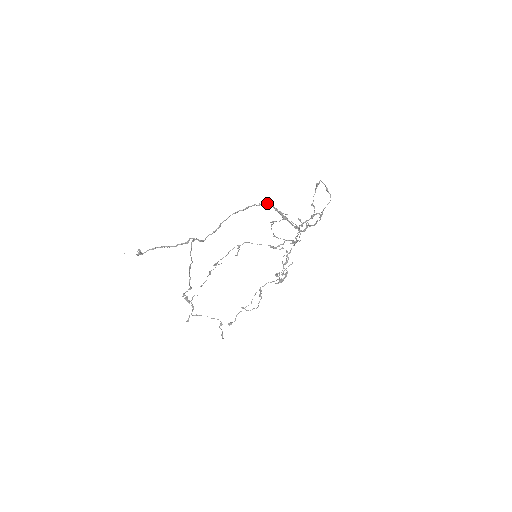
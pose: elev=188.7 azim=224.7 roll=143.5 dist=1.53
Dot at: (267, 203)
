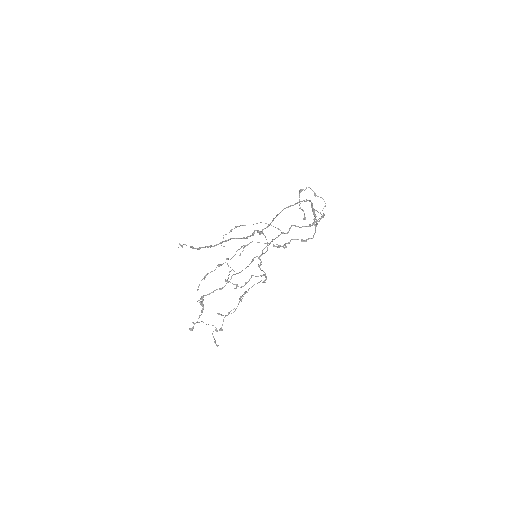
Dot at: (310, 200)
